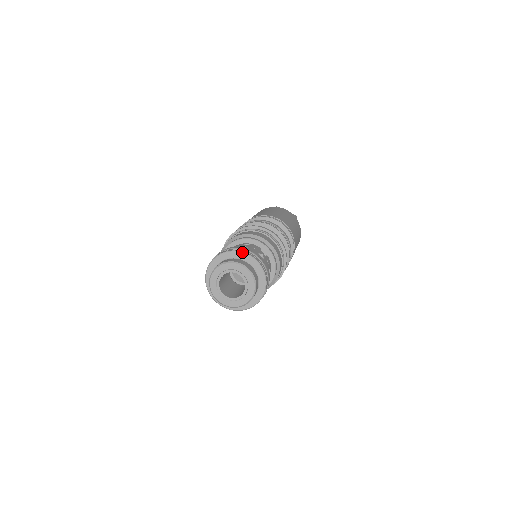
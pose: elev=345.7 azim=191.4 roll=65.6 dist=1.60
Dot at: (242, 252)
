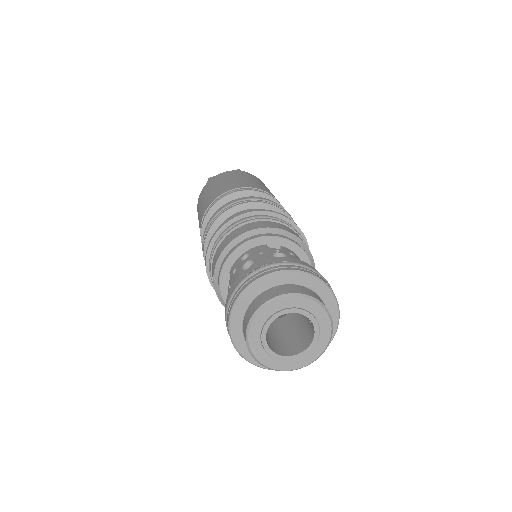
Dot at: (261, 278)
